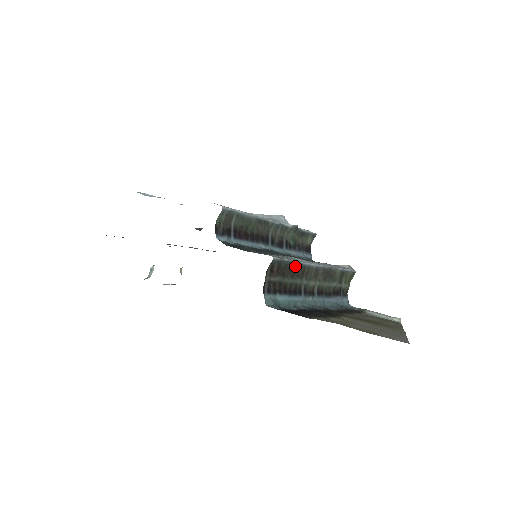
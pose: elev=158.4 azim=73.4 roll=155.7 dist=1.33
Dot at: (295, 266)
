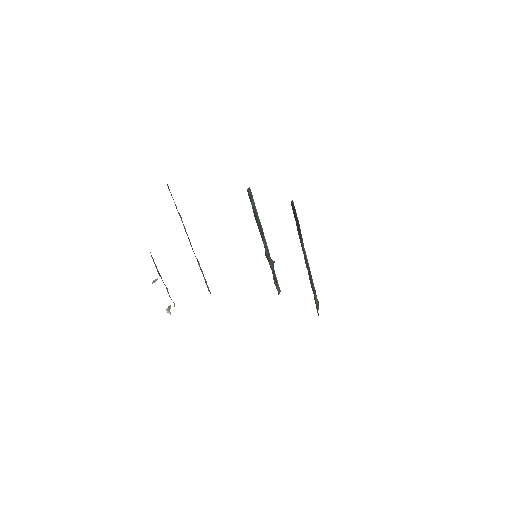
Dot at: (299, 227)
